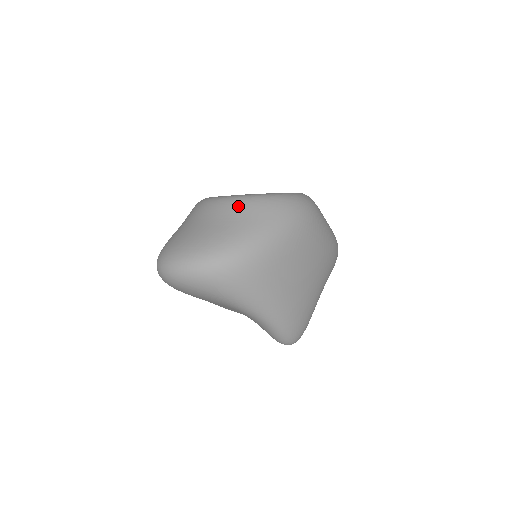
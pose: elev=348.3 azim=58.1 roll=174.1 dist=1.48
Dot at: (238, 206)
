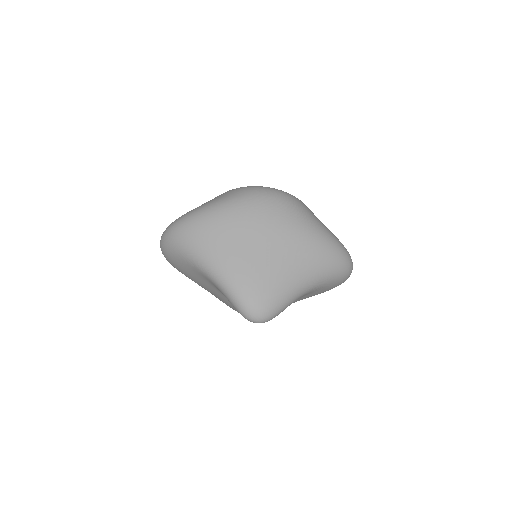
Dot at: occluded
